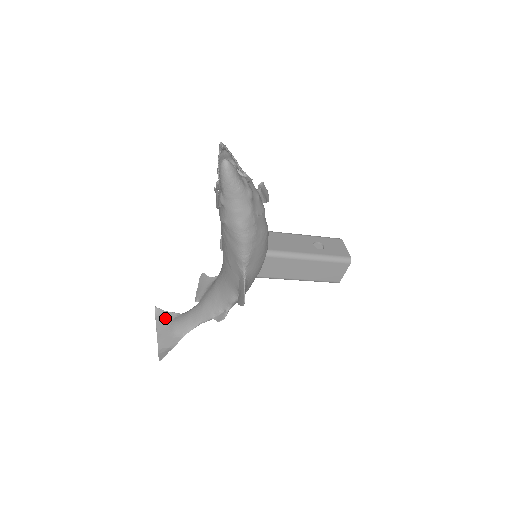
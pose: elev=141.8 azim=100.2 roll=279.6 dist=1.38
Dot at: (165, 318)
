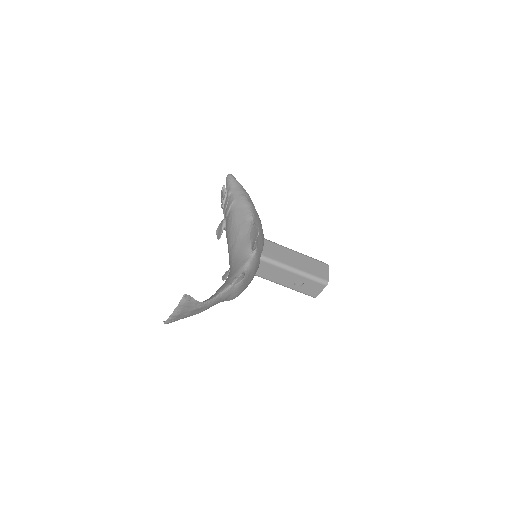
Dot at: occluded
